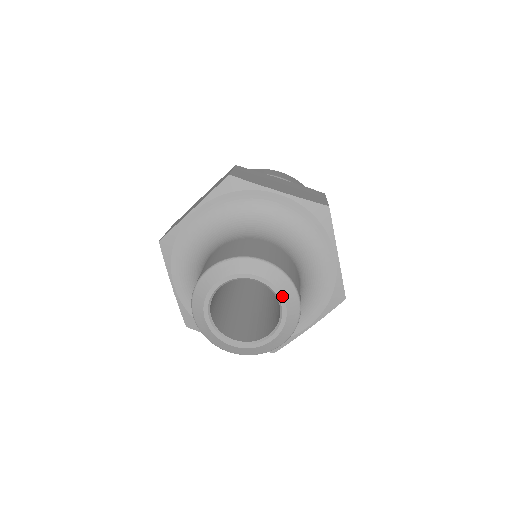
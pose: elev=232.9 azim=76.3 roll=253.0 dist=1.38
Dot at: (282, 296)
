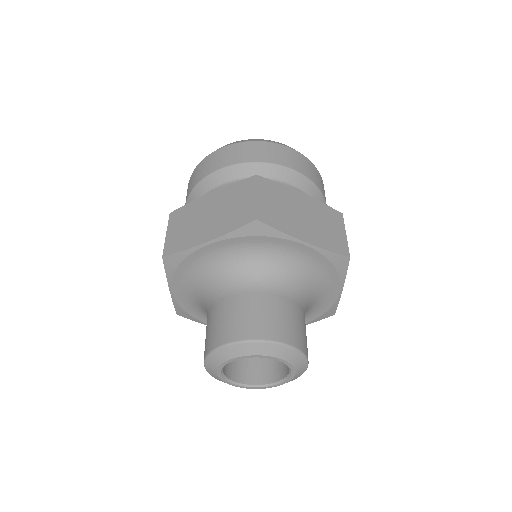
Dot at: (295, 369)
